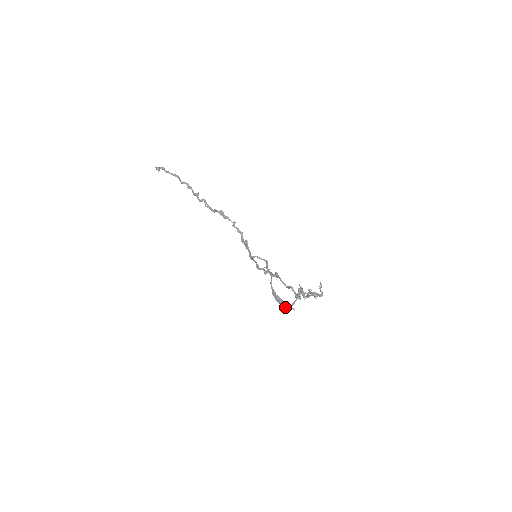
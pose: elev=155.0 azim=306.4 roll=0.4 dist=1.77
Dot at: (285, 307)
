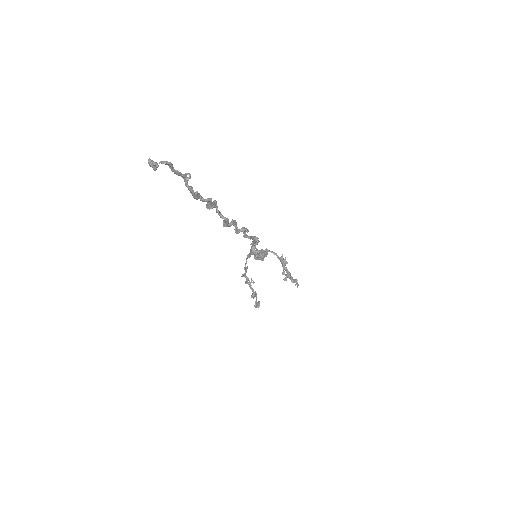
Dot at: (259, 258)
